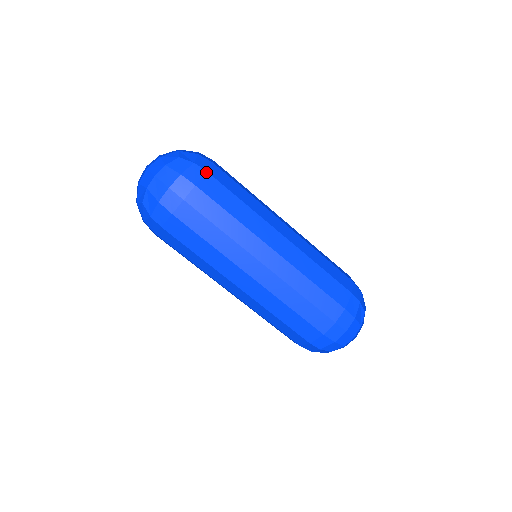
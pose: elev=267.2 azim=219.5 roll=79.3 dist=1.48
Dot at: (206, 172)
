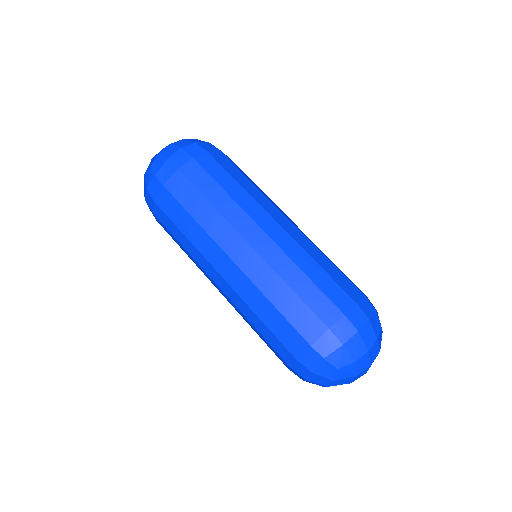
Dot at: (220, 151)
